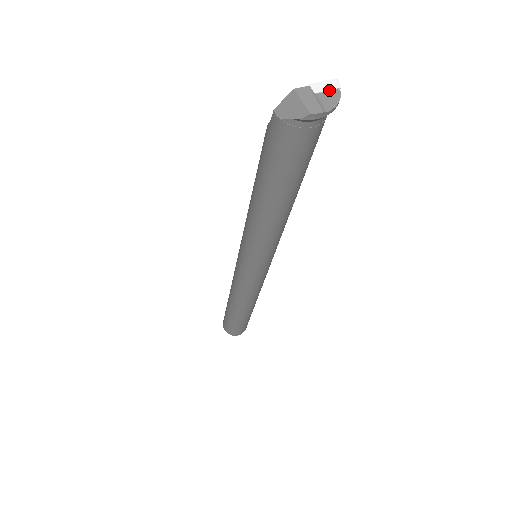
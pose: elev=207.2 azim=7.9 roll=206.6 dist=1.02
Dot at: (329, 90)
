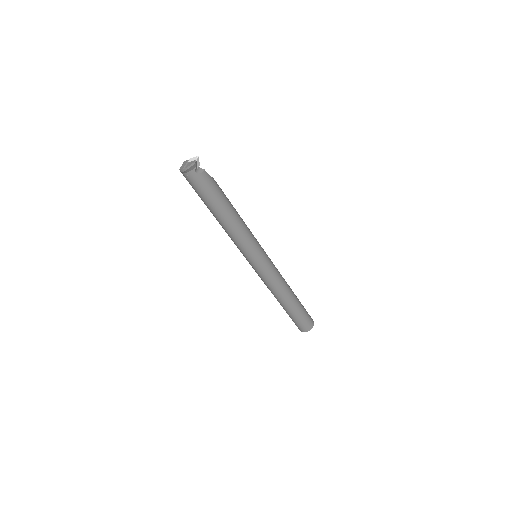
Dot at: (192, 161)
